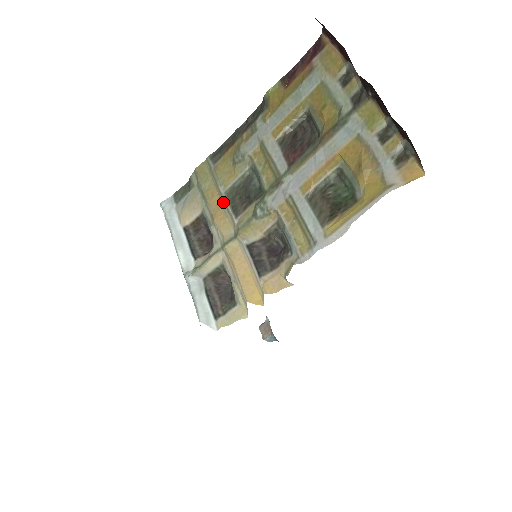
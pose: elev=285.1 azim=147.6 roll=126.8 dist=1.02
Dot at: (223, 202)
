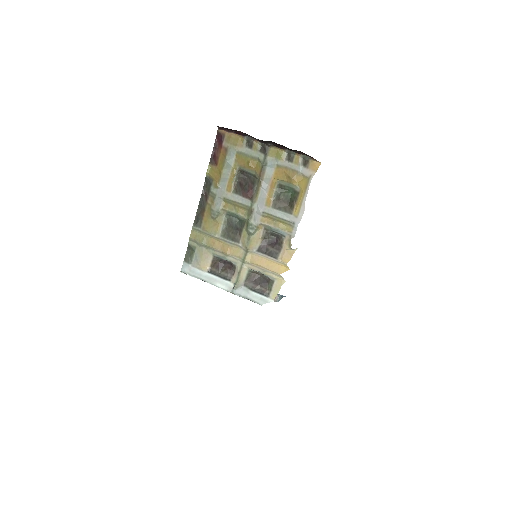
Dot at: (224, 242)
